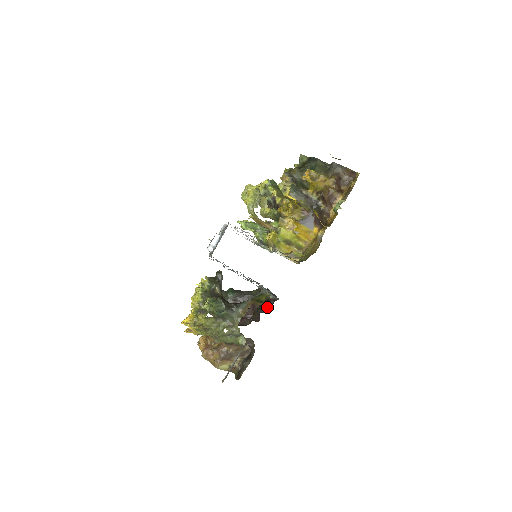
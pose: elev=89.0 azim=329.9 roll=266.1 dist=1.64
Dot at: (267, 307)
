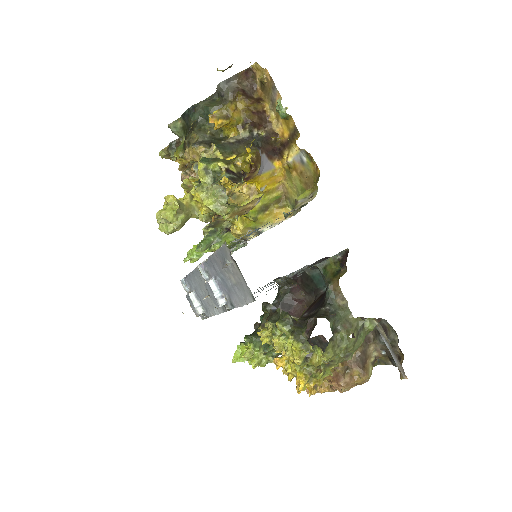
Dot at: (322, 281)
